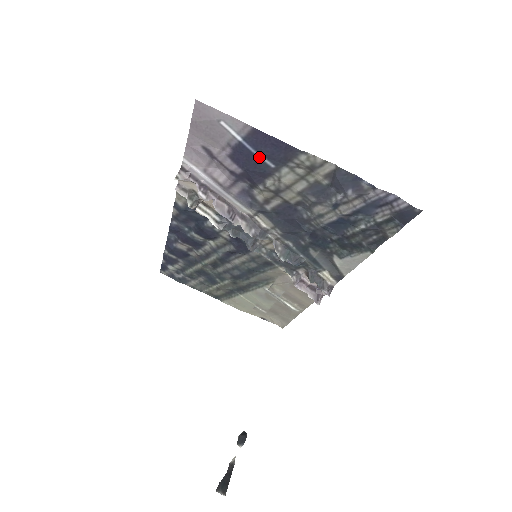
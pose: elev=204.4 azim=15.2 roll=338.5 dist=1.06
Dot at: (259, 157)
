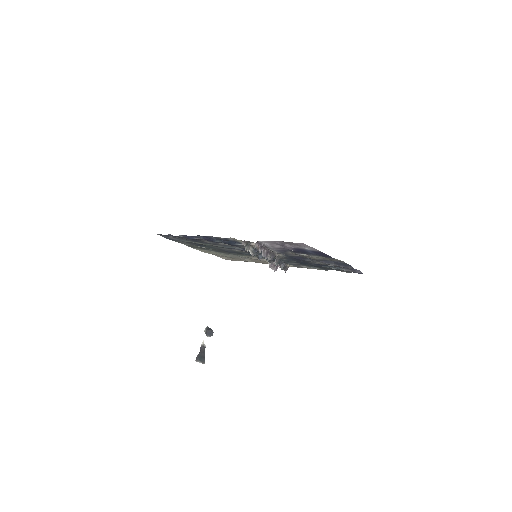
Dot at: (310, 253)
